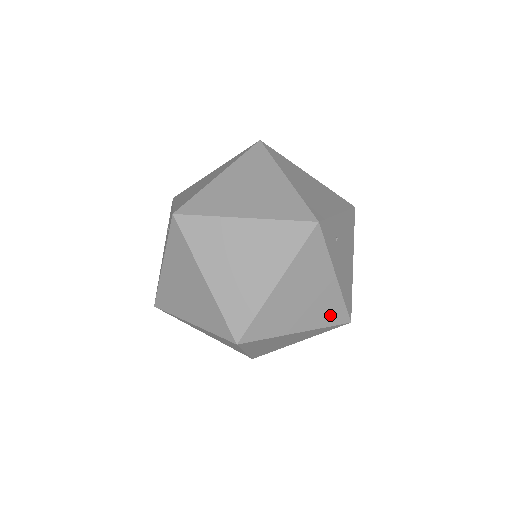
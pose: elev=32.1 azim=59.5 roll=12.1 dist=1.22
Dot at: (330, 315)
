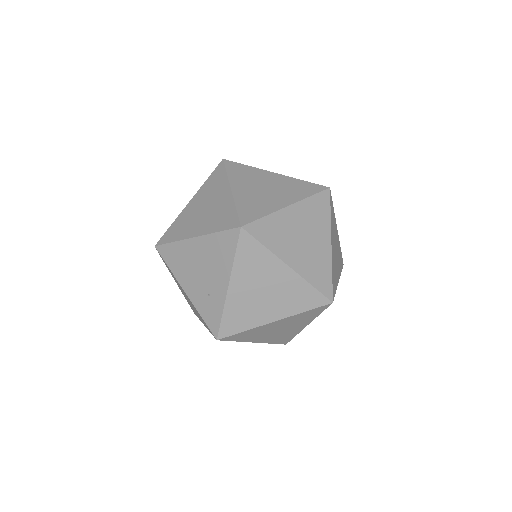
Dot at: occluded
